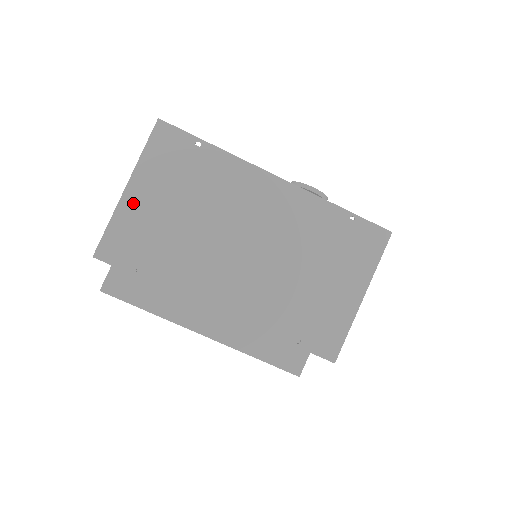
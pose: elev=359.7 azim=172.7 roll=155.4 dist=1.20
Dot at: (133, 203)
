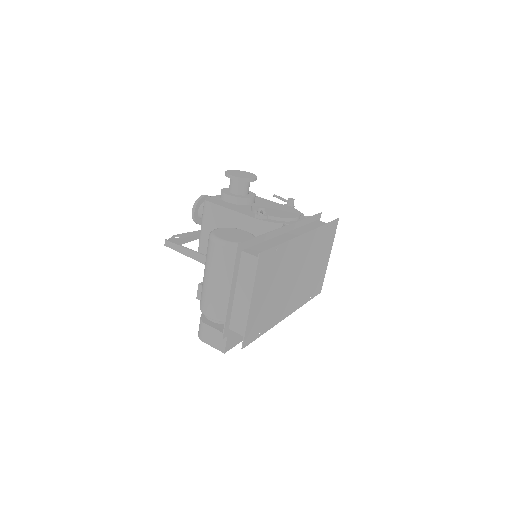
Dot at: (254, 308)
